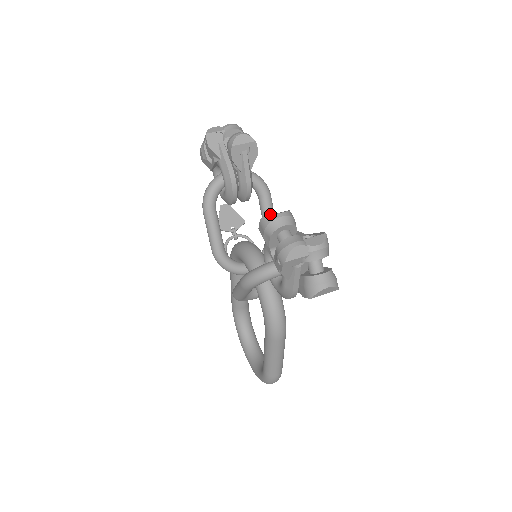
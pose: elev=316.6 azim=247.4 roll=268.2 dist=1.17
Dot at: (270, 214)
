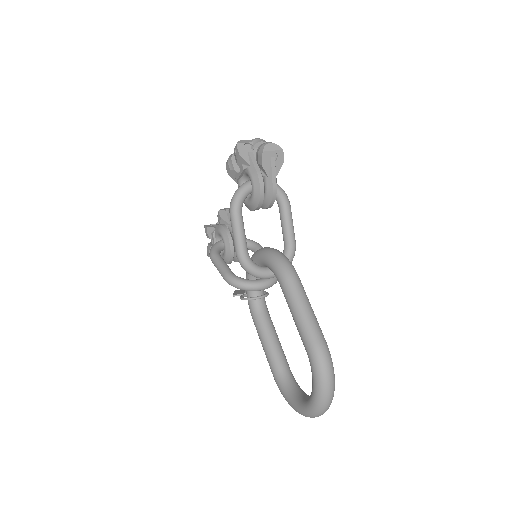
Dot at: occluded
